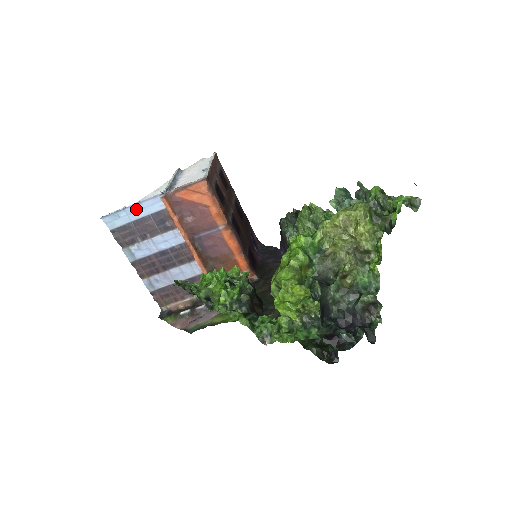
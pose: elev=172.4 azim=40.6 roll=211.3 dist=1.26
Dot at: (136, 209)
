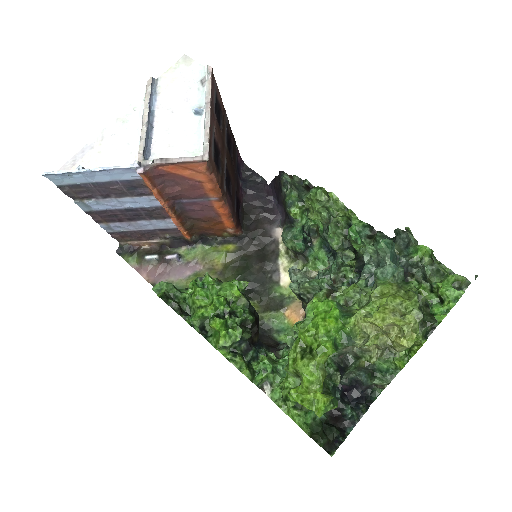
Dot at: (98, 174)
